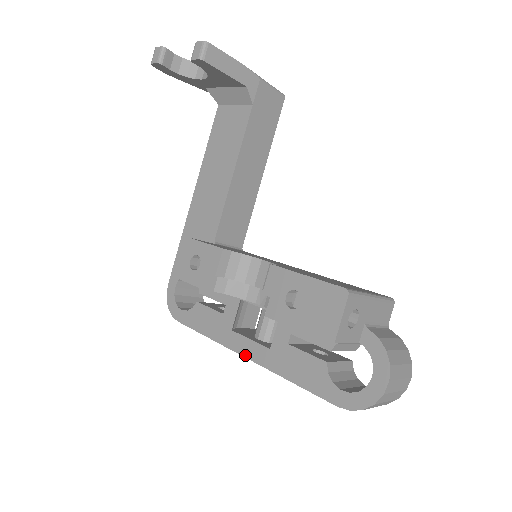
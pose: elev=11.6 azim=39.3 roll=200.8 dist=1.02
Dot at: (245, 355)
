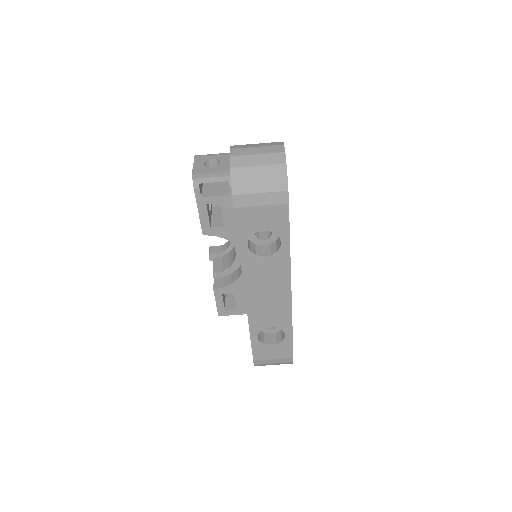
Dot at: (245, 295)
